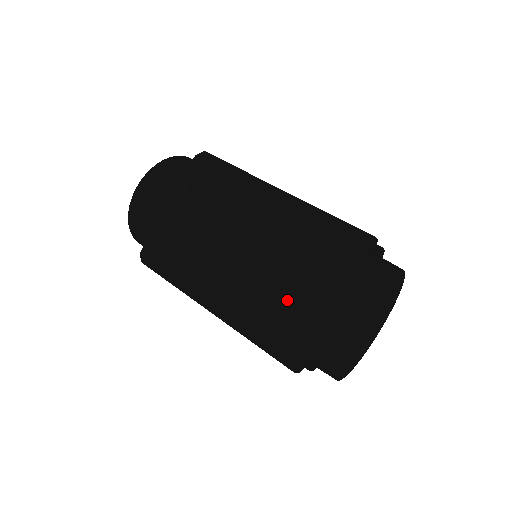
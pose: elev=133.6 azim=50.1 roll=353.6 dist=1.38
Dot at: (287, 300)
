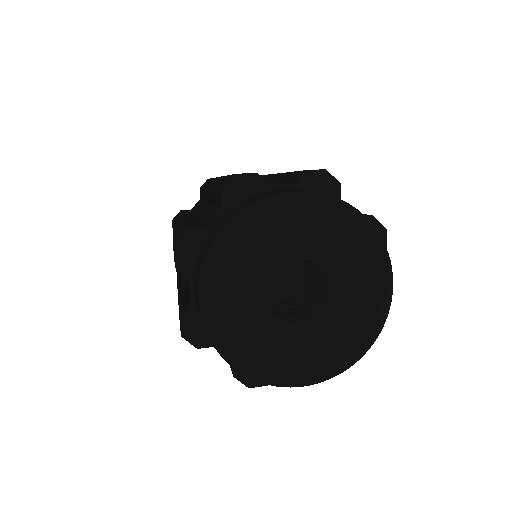
Dot at: (179, 304)
